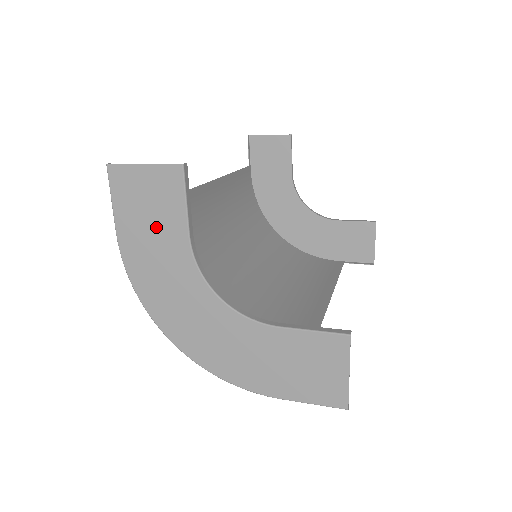
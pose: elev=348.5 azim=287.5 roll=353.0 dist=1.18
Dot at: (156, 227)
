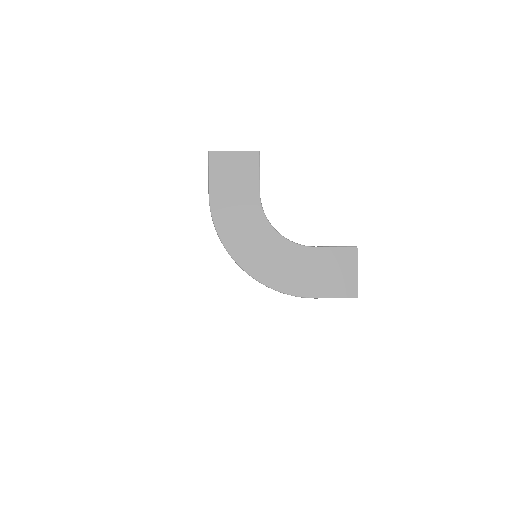
Dot at: (238, 189)
